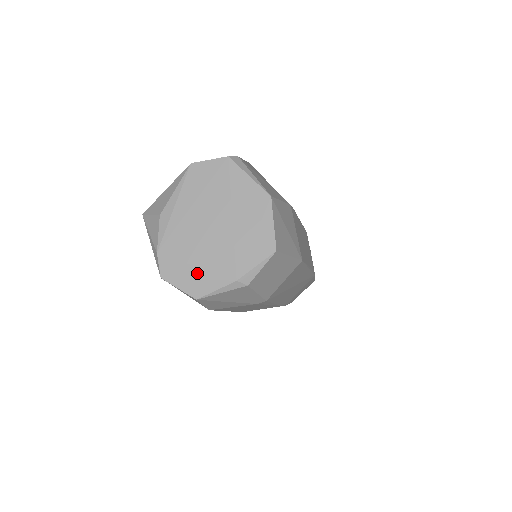
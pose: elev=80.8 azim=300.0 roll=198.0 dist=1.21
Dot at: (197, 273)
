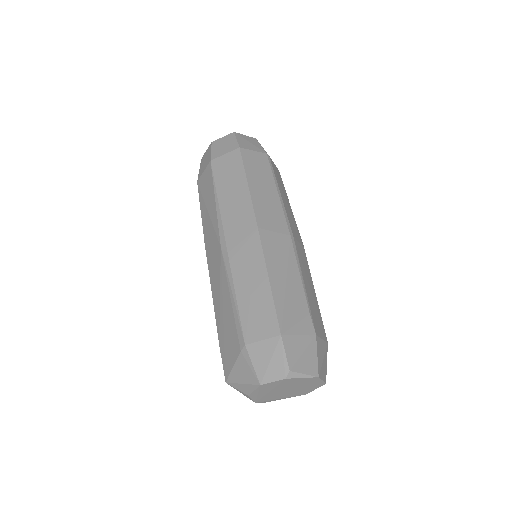
Dot at: occluded
